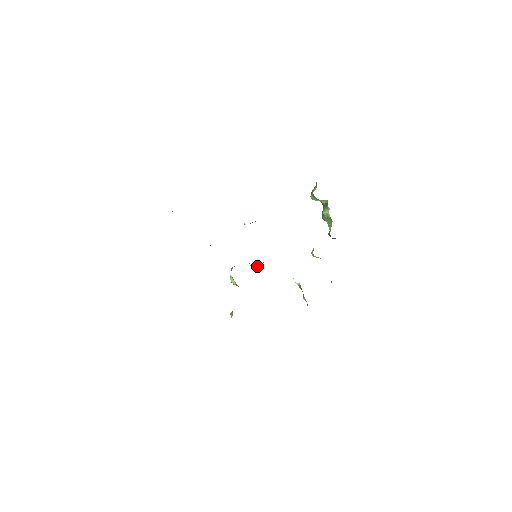
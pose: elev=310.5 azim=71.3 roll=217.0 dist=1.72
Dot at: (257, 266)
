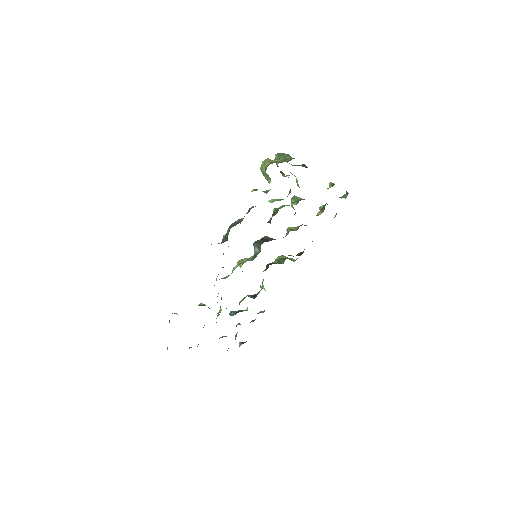
Dot at: (256, 250)
